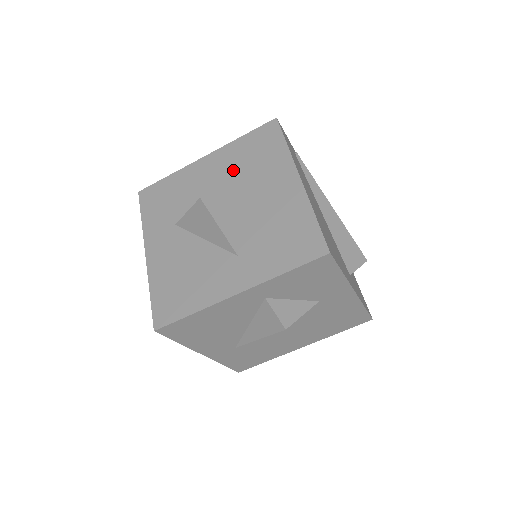
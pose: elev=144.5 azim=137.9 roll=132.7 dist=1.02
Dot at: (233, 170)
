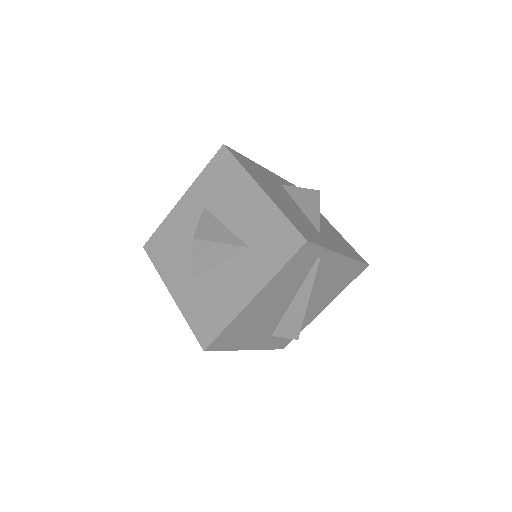
Dot at: (252, 229)
